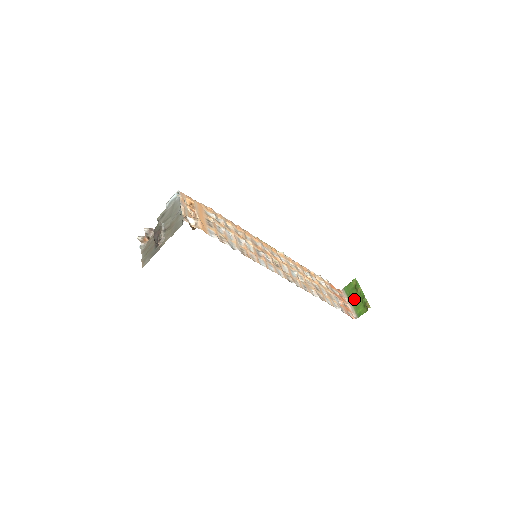
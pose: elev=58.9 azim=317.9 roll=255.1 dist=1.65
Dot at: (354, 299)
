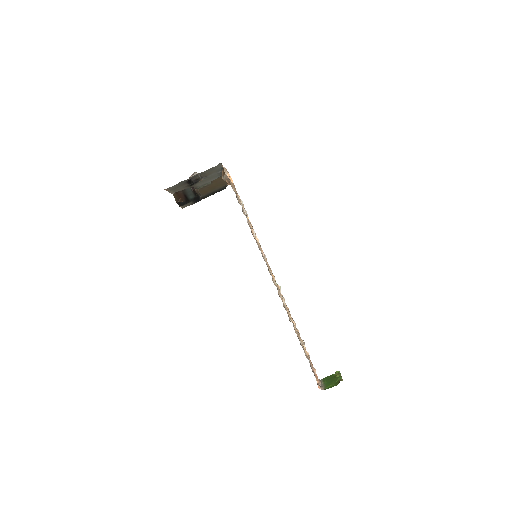
Dot at: (329, 381)
